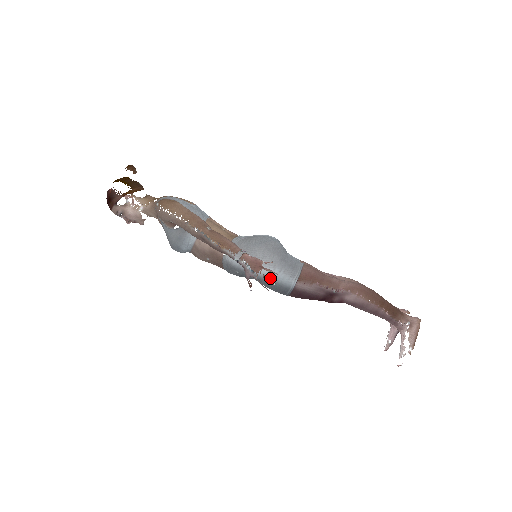
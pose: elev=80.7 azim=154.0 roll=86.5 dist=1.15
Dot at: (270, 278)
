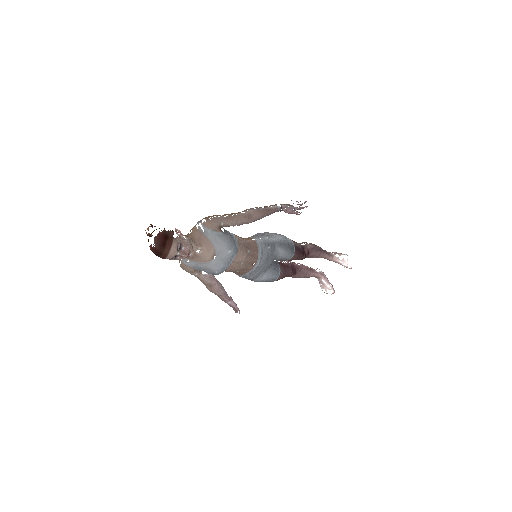
Dot at: (284, 240)
